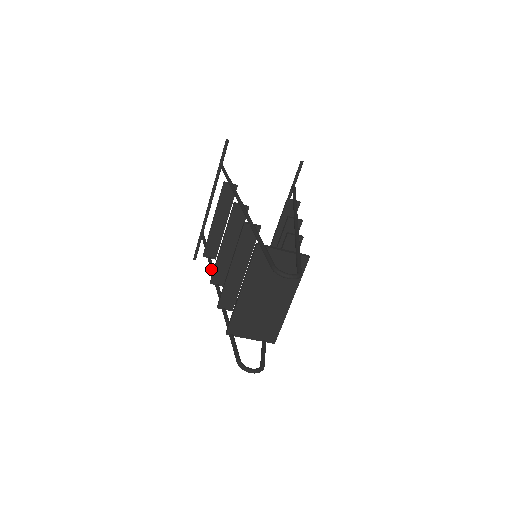
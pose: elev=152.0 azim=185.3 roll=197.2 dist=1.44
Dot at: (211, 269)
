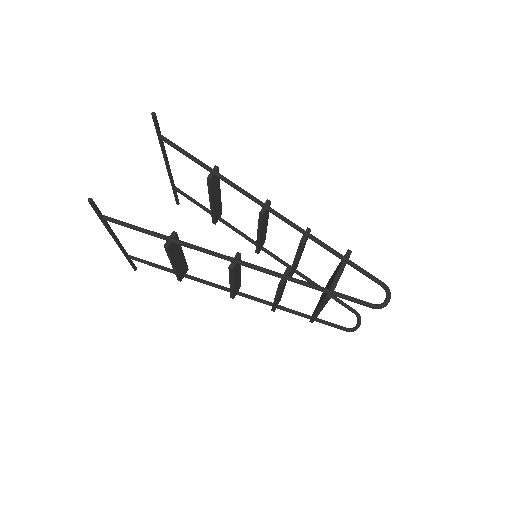
Dot at: occluded
